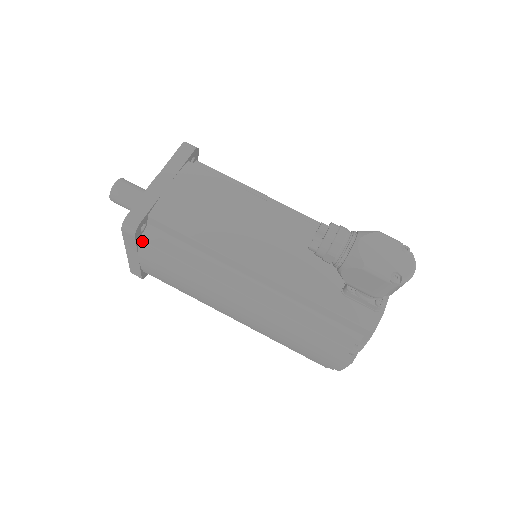
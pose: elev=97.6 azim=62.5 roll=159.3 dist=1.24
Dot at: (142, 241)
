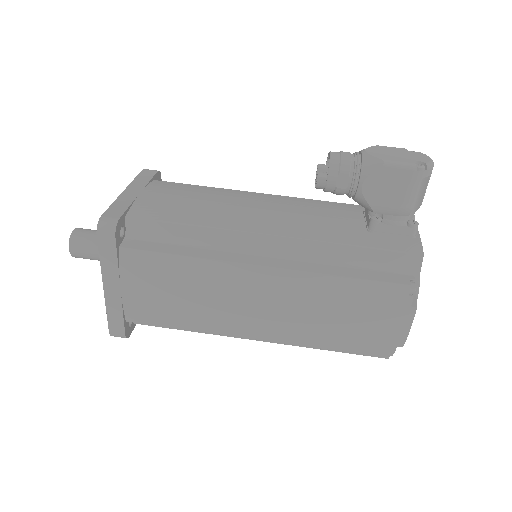
Dot at: (124, 248)
